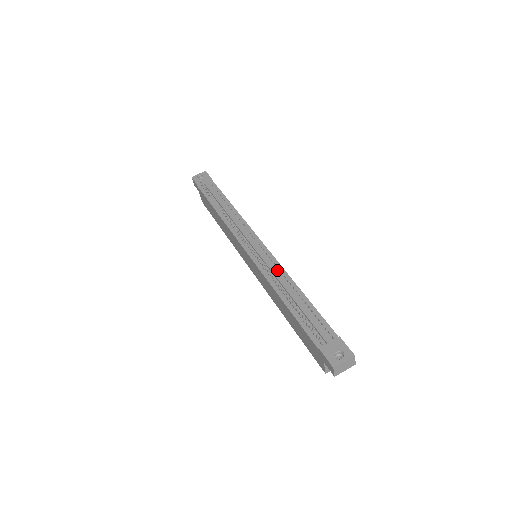
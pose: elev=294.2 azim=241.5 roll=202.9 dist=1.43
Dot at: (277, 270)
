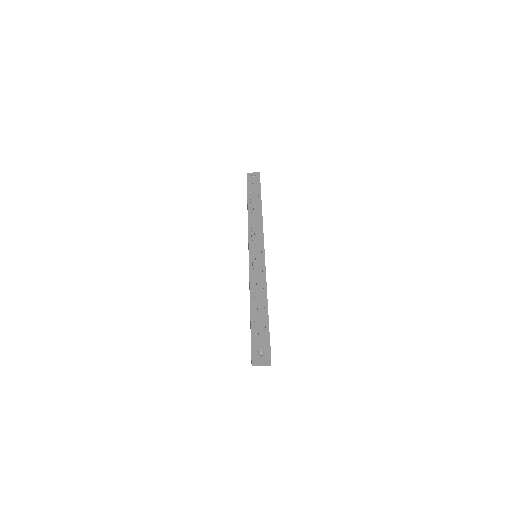
Dot at: (261, 274)
